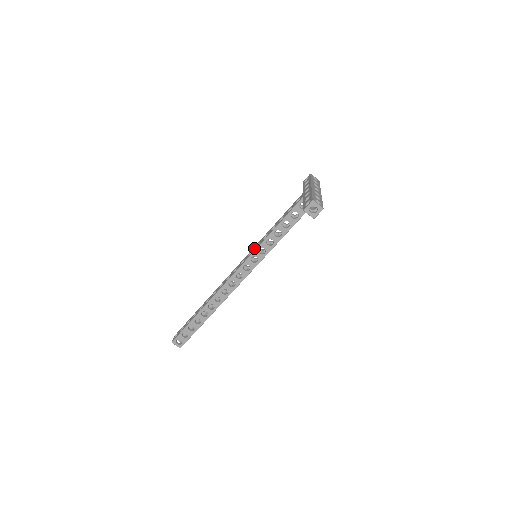
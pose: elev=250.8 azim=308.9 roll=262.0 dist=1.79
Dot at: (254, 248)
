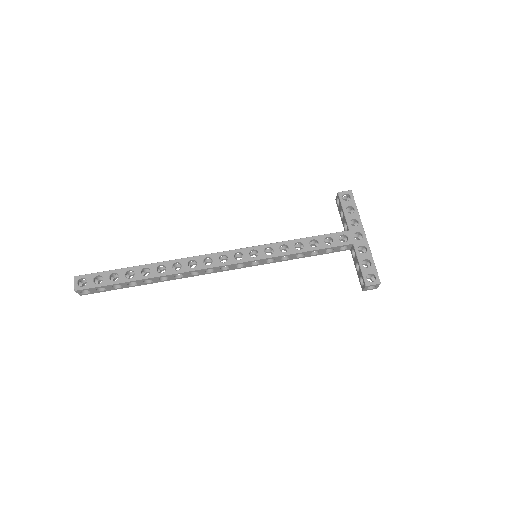
Dot at: (262, 251)
